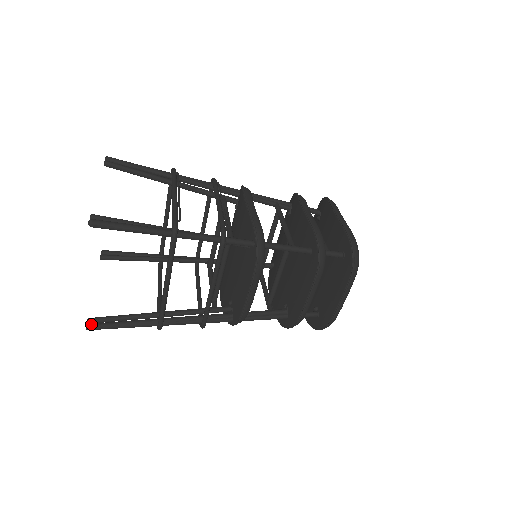
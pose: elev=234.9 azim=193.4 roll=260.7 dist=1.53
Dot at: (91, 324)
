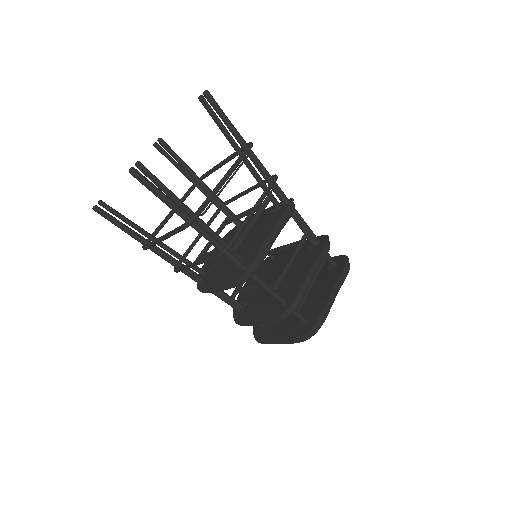
Dot at: (98, 208)
